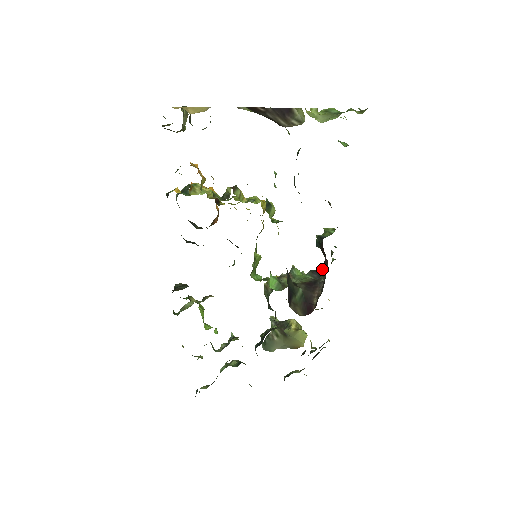
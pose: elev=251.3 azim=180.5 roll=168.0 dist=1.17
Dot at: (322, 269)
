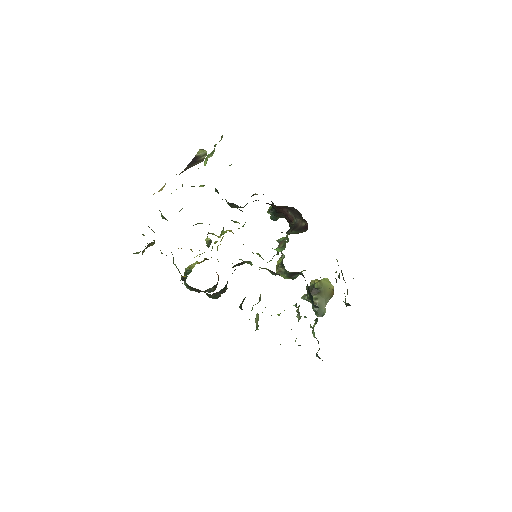
Dot at: (289, 222)
